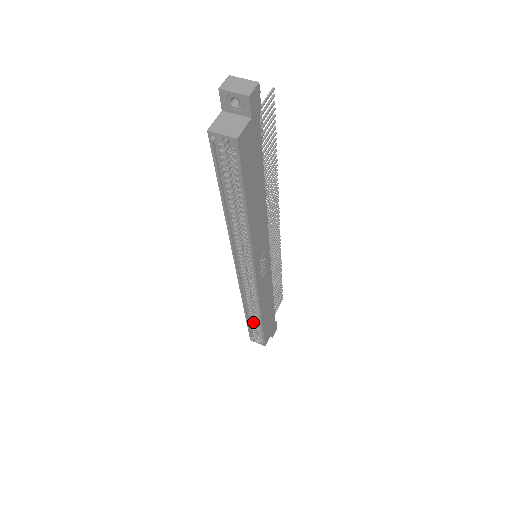
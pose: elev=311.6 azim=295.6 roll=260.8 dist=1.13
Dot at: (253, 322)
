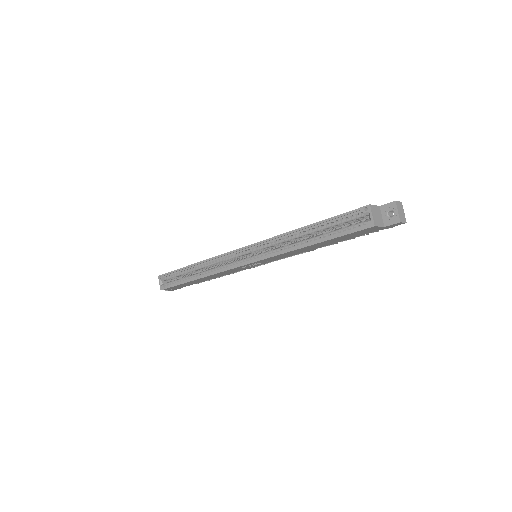
Dot at: (184, 273)
